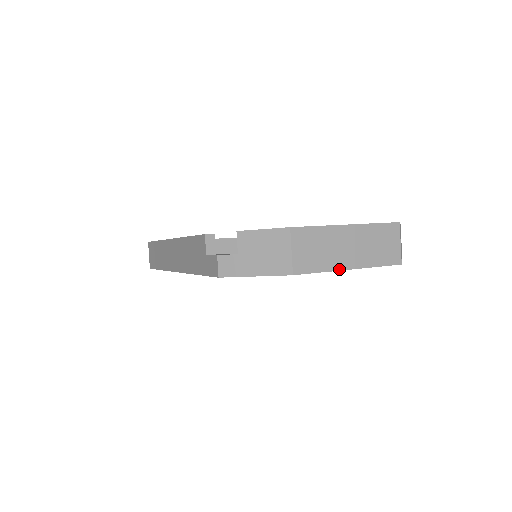
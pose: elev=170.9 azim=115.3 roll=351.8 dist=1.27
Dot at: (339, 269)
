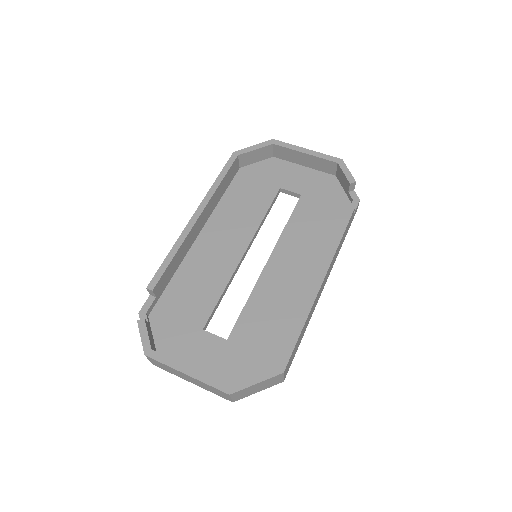
Dot at: occluded
